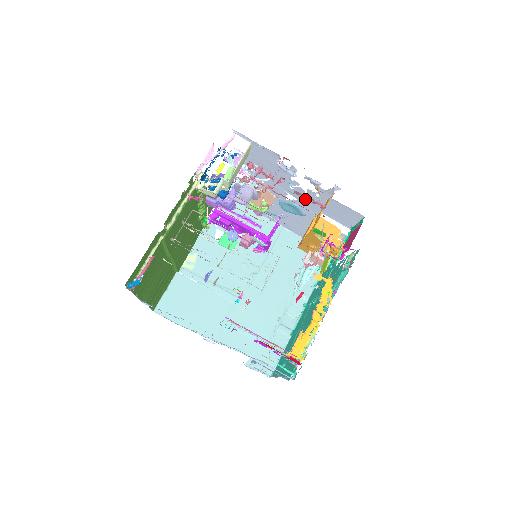
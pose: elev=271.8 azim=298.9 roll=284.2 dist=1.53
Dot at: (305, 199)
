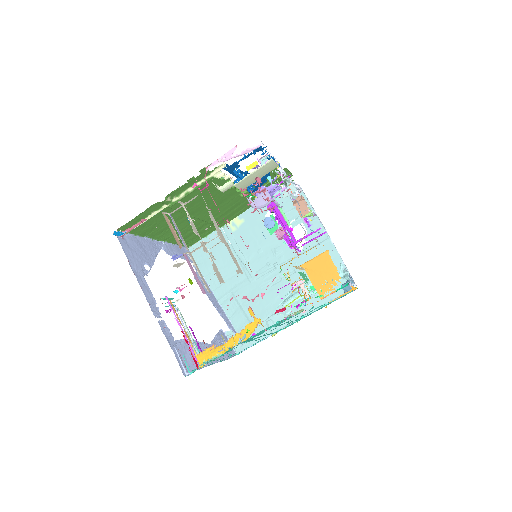
Dot at: occluded
